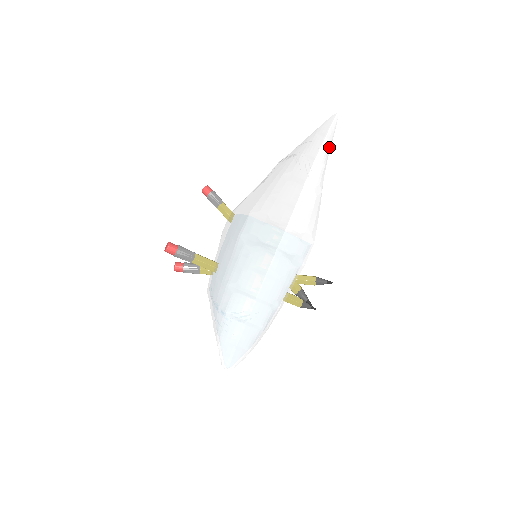
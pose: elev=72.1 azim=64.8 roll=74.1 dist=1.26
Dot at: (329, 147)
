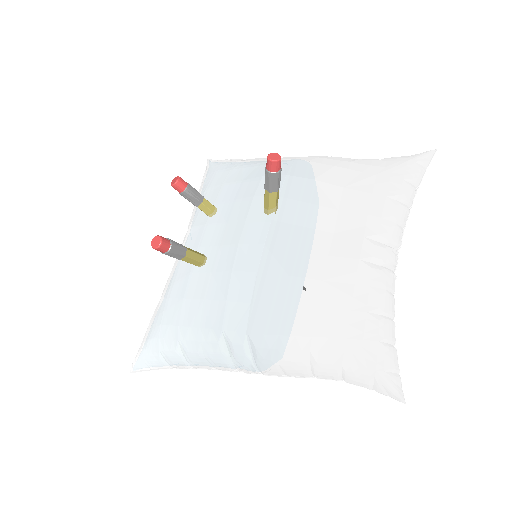
Dot at: occluded
